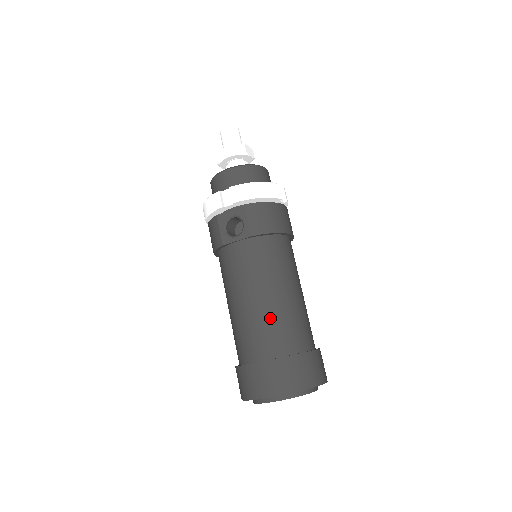
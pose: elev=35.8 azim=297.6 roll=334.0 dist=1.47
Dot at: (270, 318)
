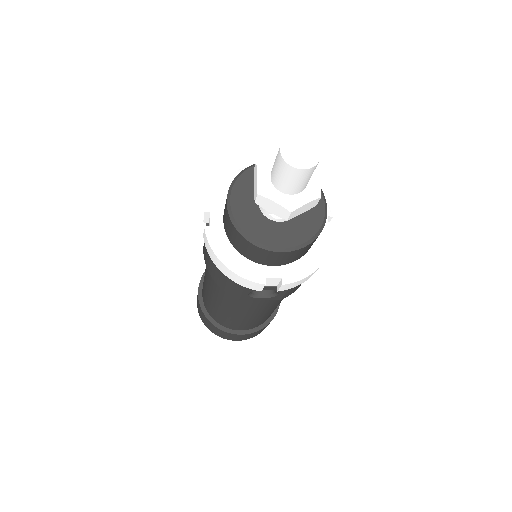
Dot at: (262, 319)
